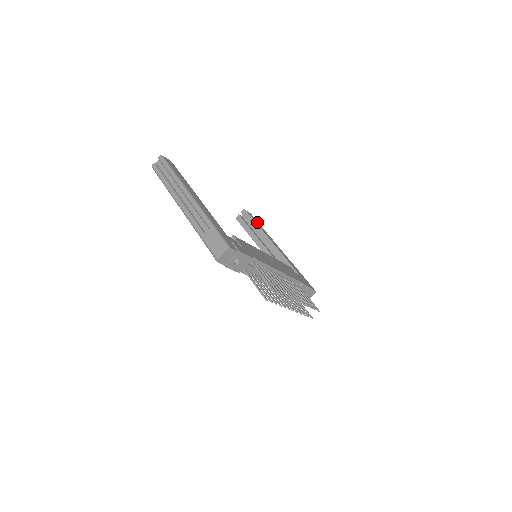
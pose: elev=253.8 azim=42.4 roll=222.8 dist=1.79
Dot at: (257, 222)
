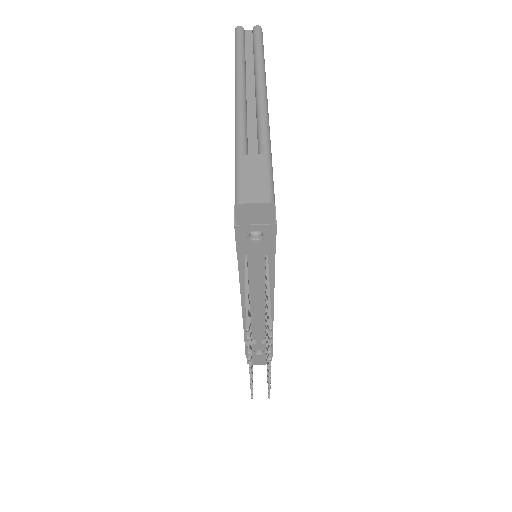
Dot at: occluded
